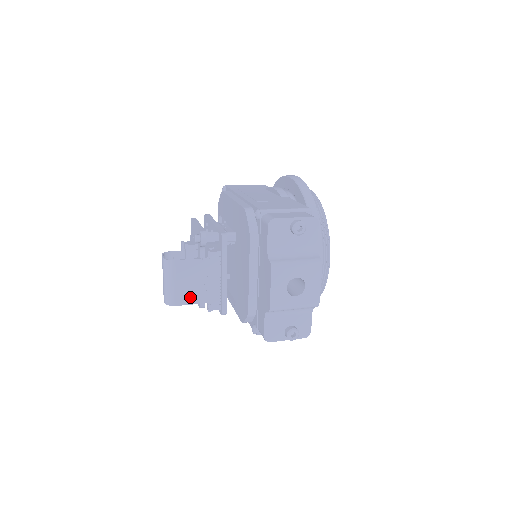
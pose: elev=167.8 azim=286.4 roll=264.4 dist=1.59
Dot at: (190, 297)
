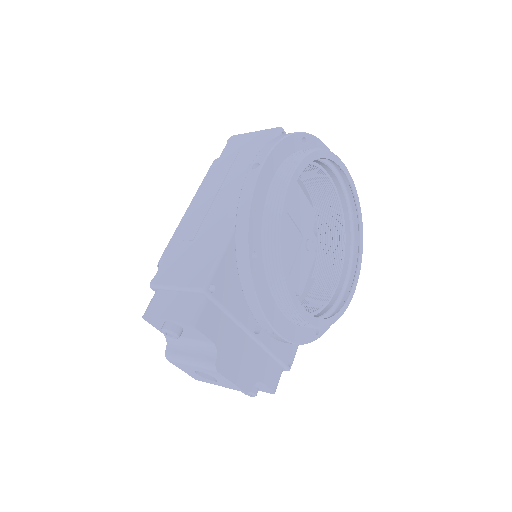
Dot at: occluded
